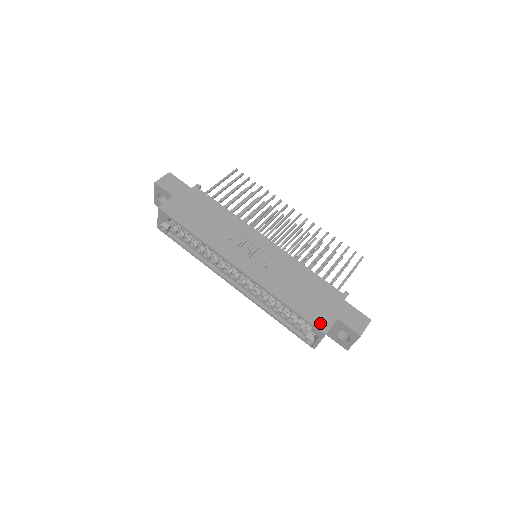
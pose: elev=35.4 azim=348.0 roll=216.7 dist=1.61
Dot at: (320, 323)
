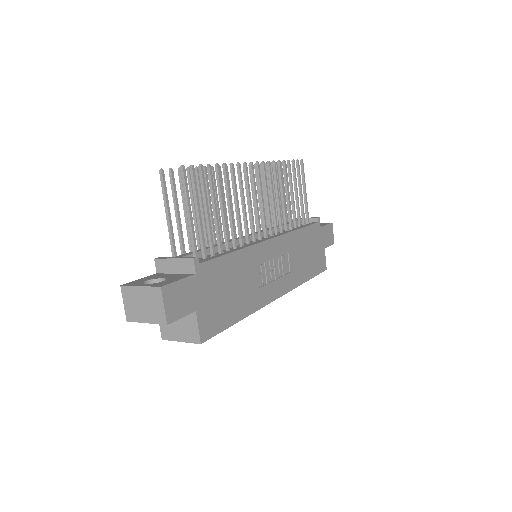
Dot at: (322, 266)
